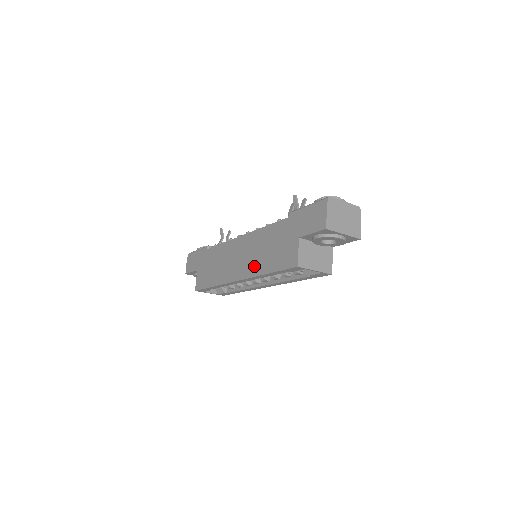
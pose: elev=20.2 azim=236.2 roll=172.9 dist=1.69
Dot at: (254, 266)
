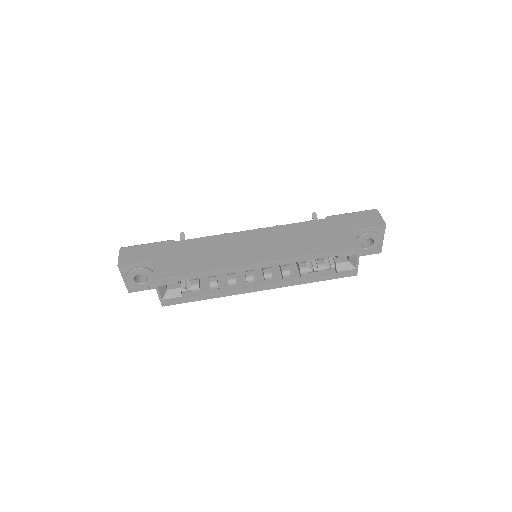
Dot at: (288, 250)
